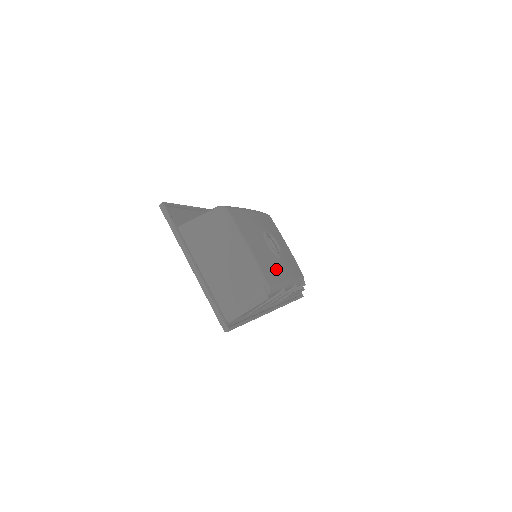
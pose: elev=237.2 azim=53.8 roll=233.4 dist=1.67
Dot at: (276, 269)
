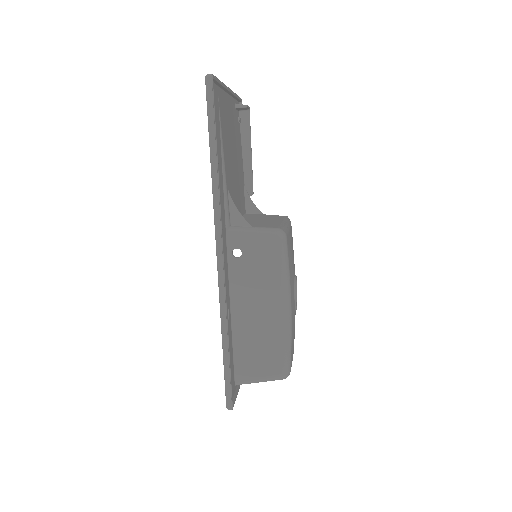
Dot at: occluded
